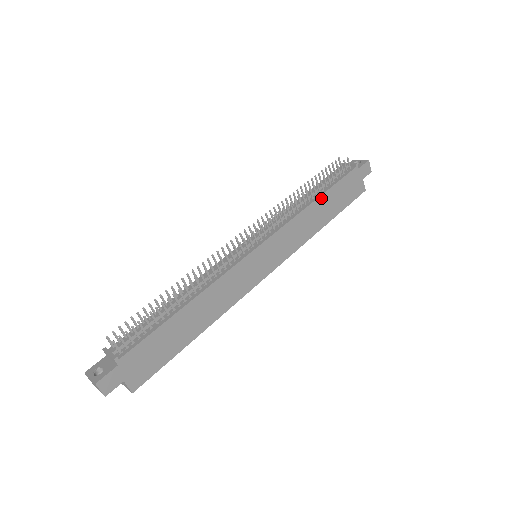
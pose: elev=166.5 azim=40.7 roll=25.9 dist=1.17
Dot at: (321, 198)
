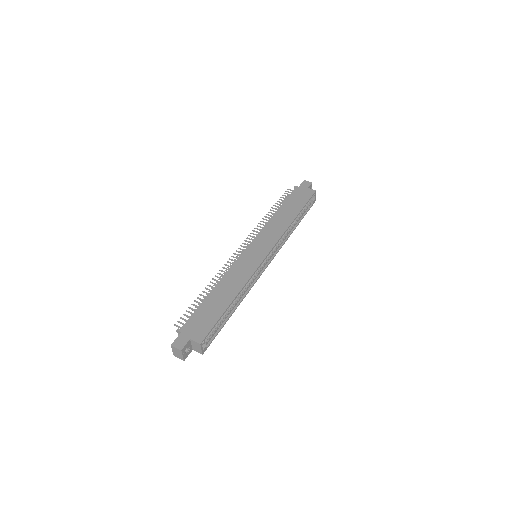
Dot at: (279, 210)
